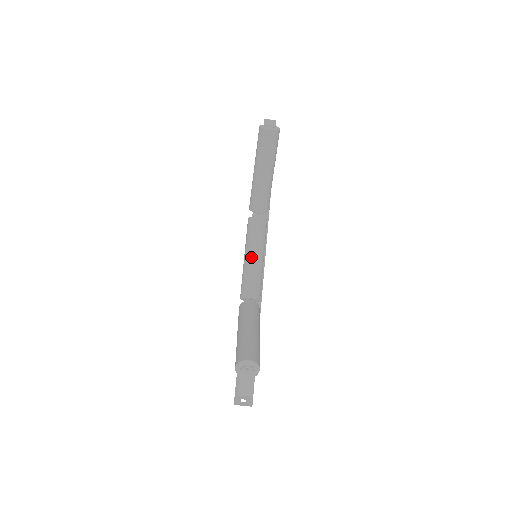
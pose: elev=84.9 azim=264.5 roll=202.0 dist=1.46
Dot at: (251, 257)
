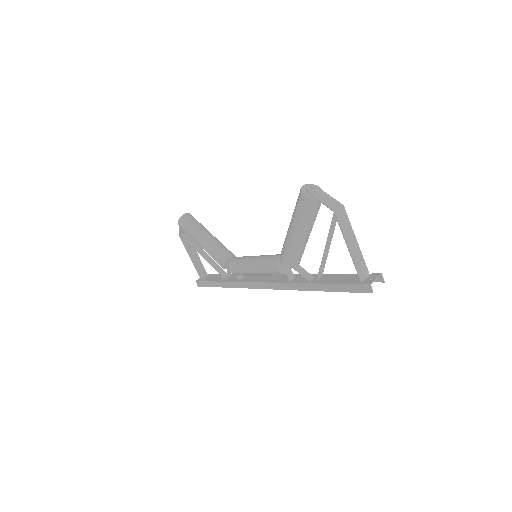
Dot at: (254, 258)
